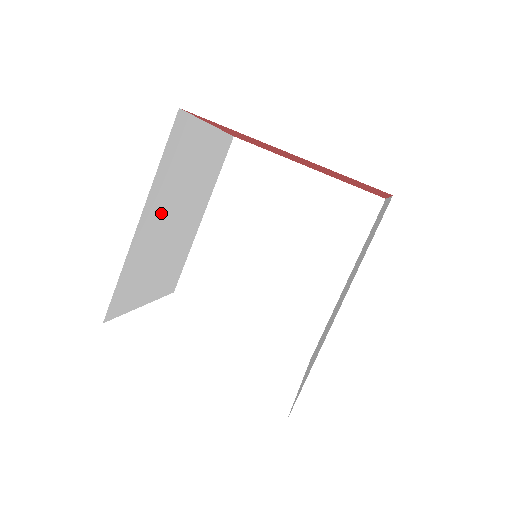
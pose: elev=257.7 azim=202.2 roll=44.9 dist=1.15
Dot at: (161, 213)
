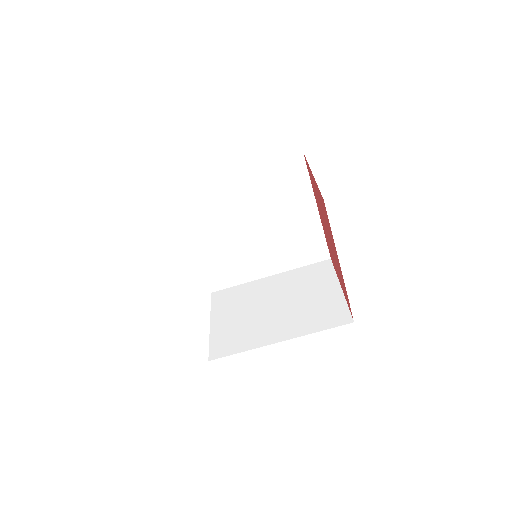
Dot at: occluded
